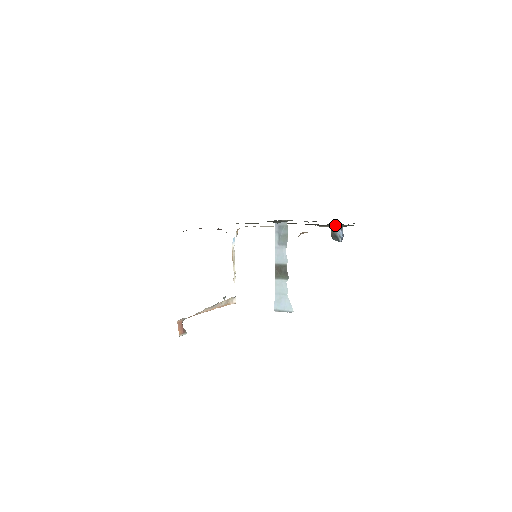
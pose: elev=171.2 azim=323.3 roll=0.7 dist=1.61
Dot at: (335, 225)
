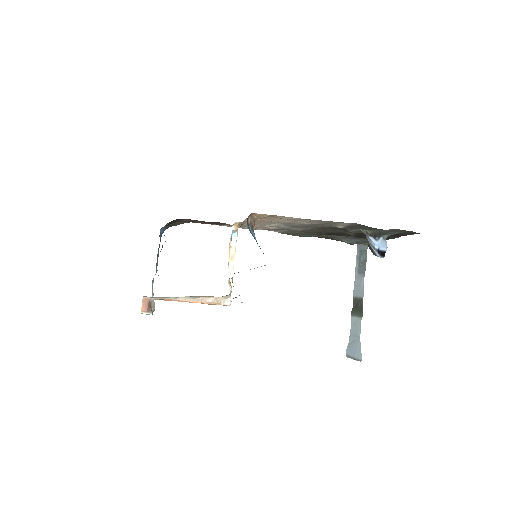
Dot at: (362, 230)
